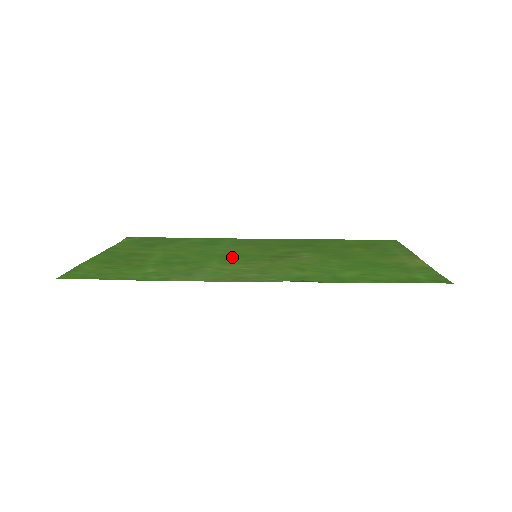
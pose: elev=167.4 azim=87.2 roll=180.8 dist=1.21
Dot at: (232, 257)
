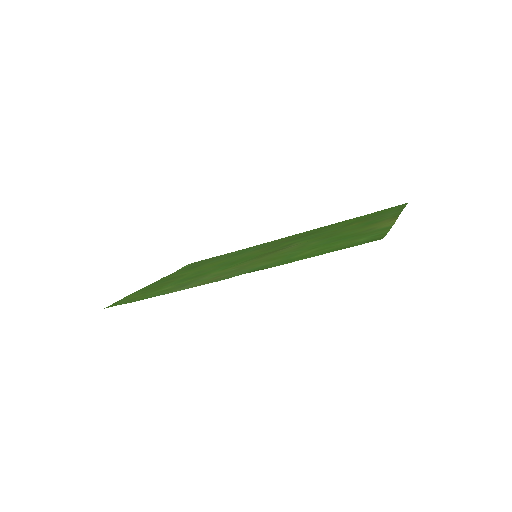
Dot at: (236, 262)
